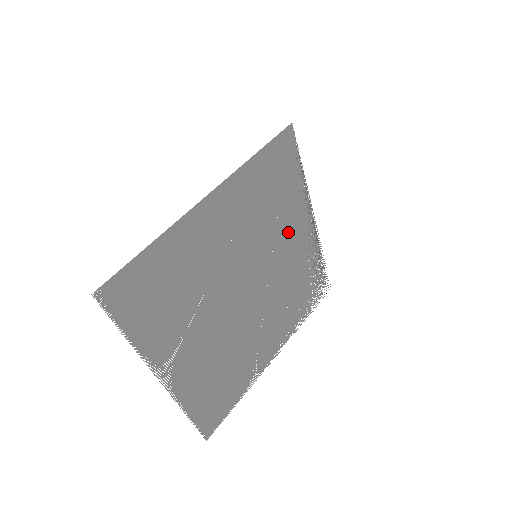
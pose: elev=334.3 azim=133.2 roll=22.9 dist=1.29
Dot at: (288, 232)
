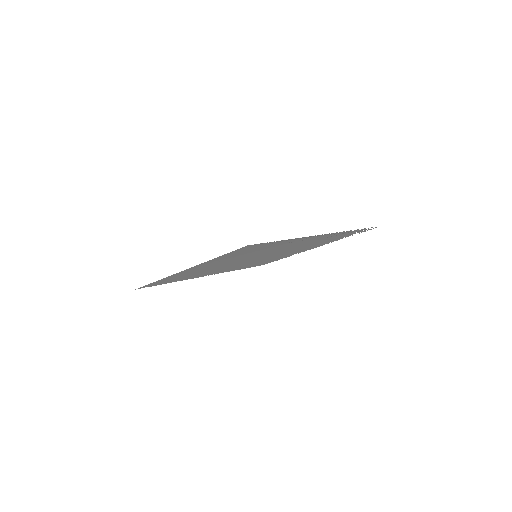
Dot at: (289, 245)
